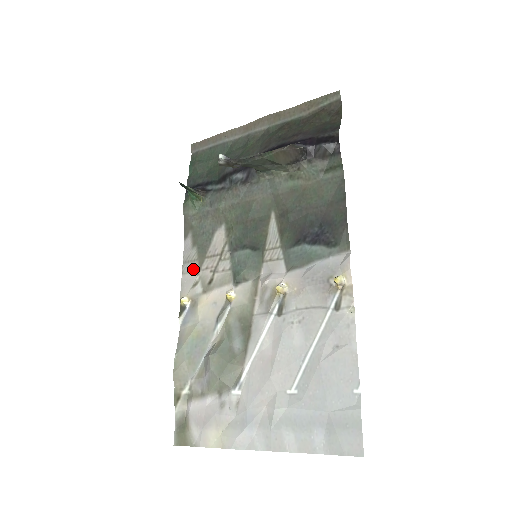
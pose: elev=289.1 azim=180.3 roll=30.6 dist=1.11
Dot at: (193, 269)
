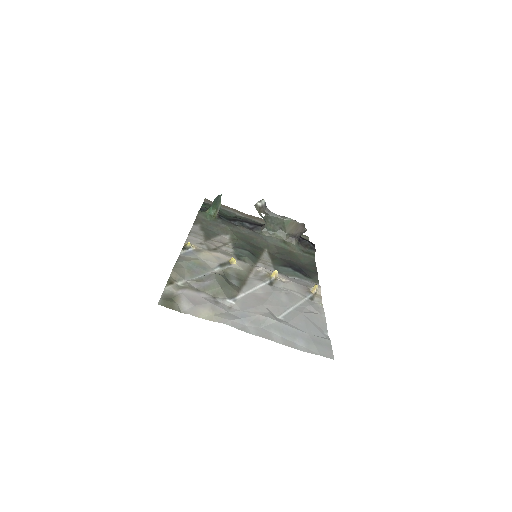
Dot at: (200, 238)
